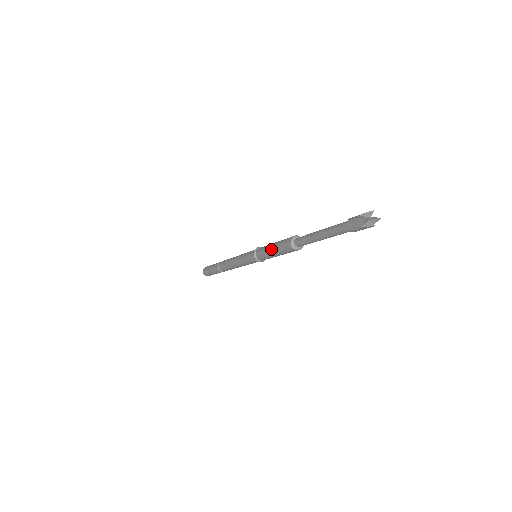
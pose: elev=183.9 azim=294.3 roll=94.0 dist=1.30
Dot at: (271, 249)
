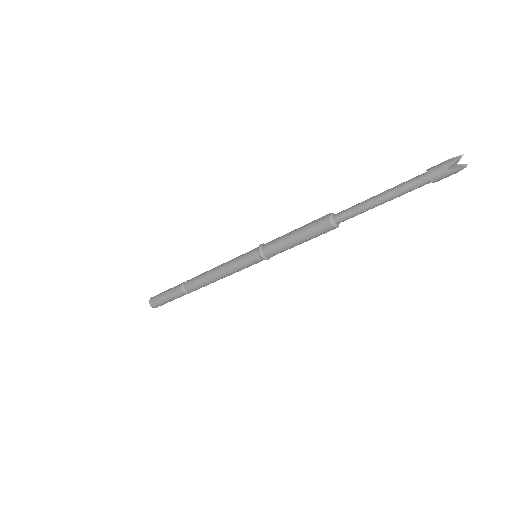
Dot at: (293, 234)
